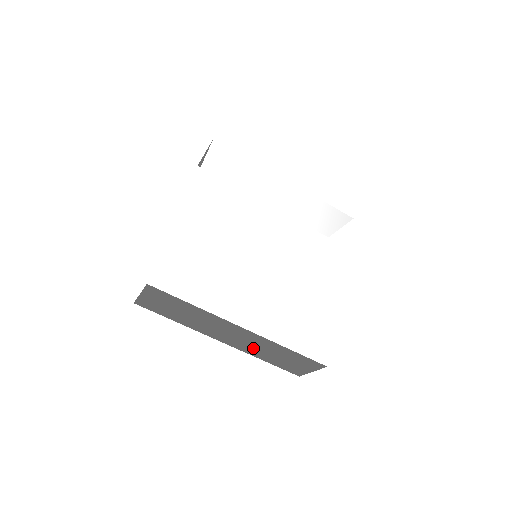
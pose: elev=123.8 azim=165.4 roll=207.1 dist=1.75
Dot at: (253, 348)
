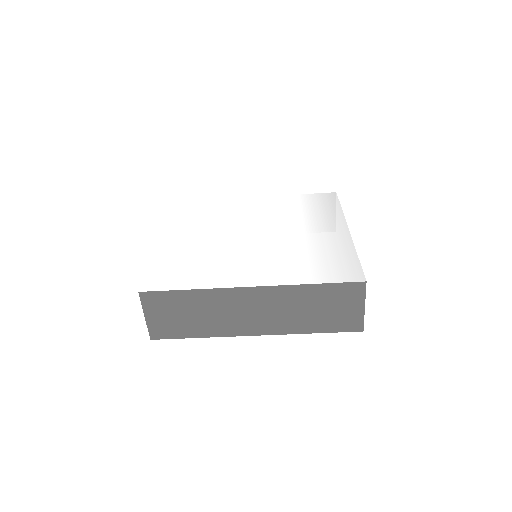
Dot at: (286, 318)
